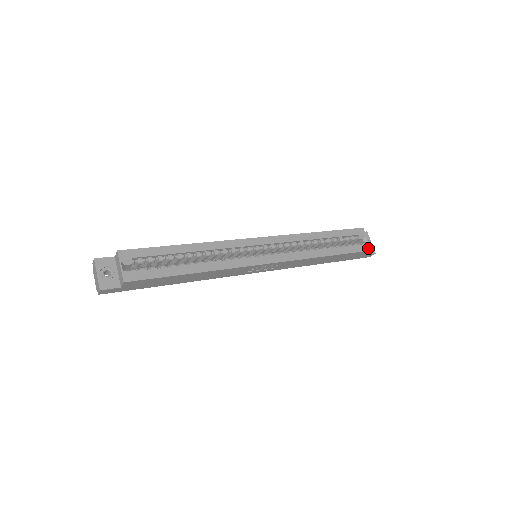
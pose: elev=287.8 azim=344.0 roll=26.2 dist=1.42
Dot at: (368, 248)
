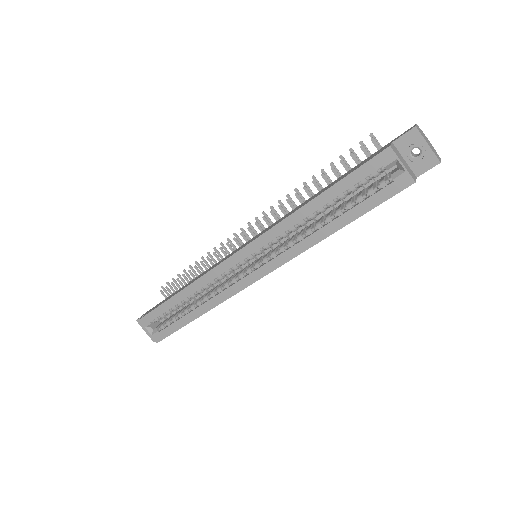
Dot at: (406, 182)
